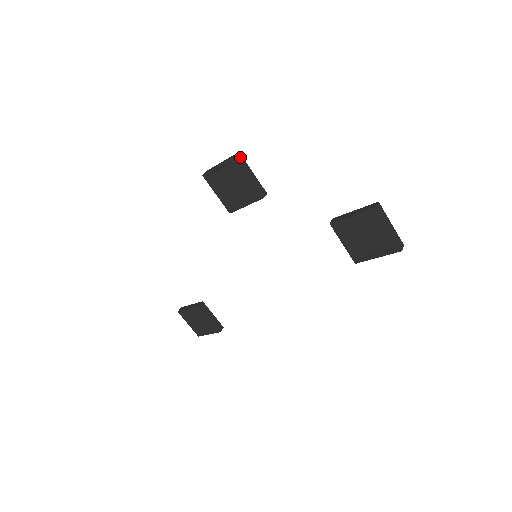
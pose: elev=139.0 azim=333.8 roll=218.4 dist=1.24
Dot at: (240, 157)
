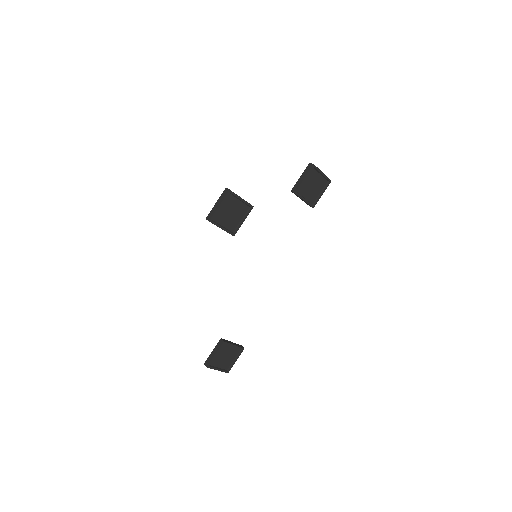
Dot at: (229, 190)
